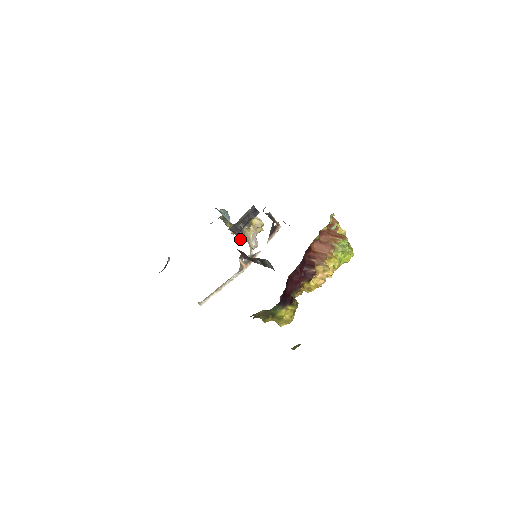
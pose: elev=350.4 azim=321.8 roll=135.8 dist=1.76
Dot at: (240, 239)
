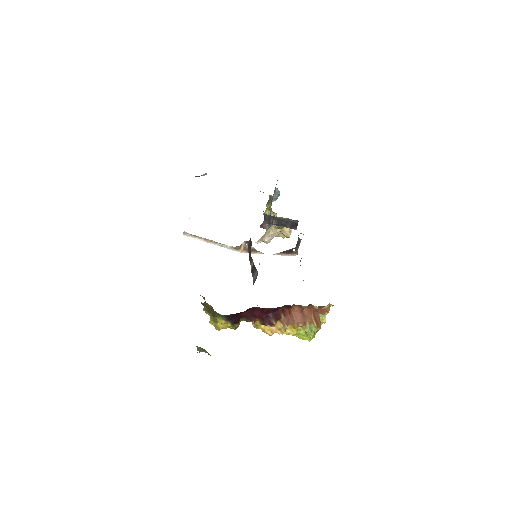
Dot at: (262, 227)
